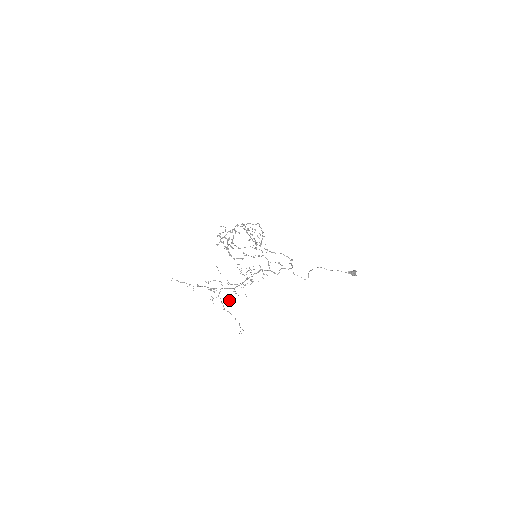
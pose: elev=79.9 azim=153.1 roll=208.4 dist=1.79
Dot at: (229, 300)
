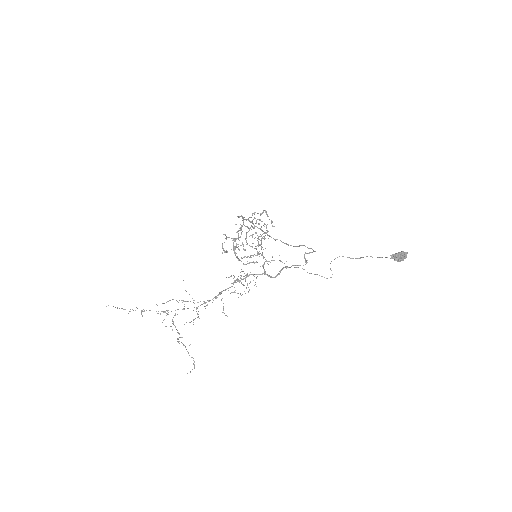
Dot at: occluded
